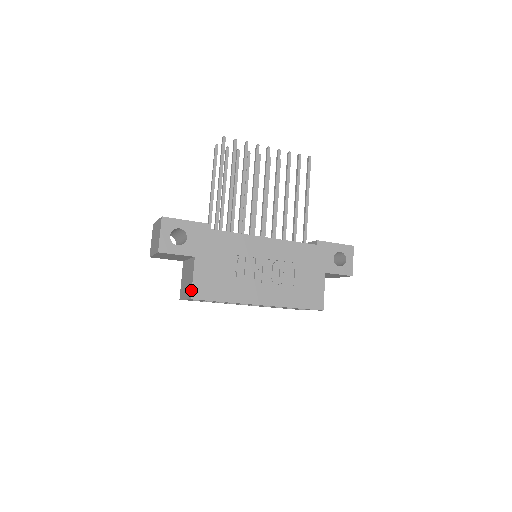
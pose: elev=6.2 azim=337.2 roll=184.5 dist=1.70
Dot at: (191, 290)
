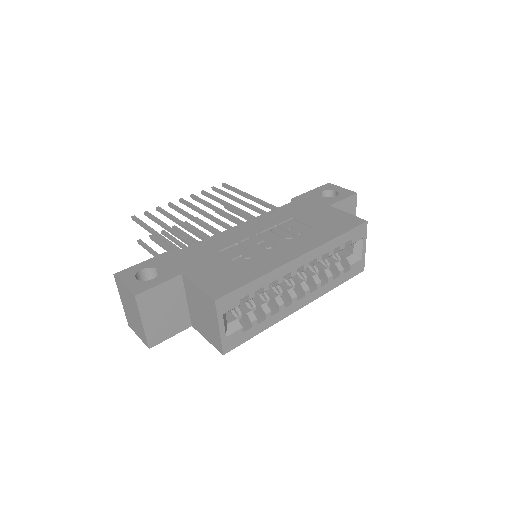
Dot at: (207, 296)
